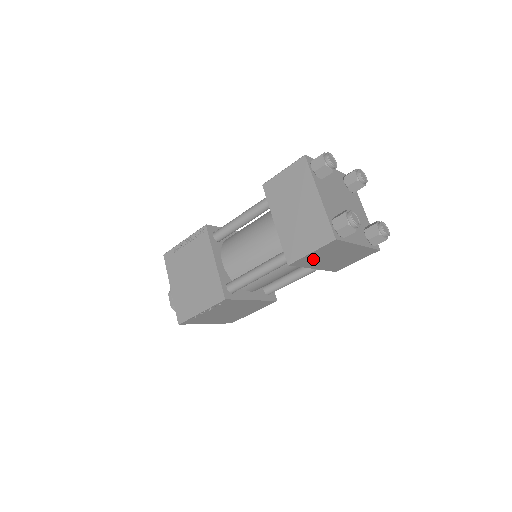
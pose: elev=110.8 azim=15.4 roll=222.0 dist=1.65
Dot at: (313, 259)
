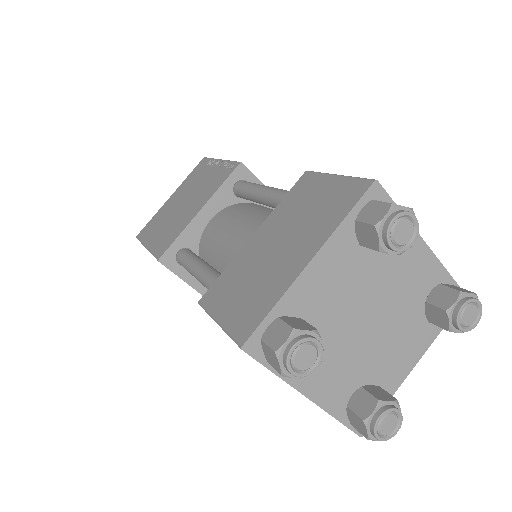
Dot at: occluded
